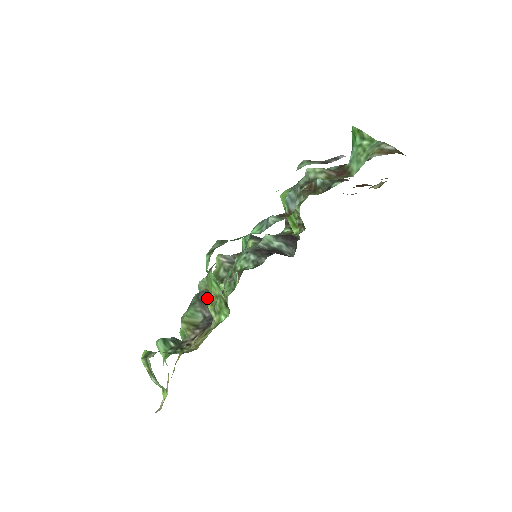
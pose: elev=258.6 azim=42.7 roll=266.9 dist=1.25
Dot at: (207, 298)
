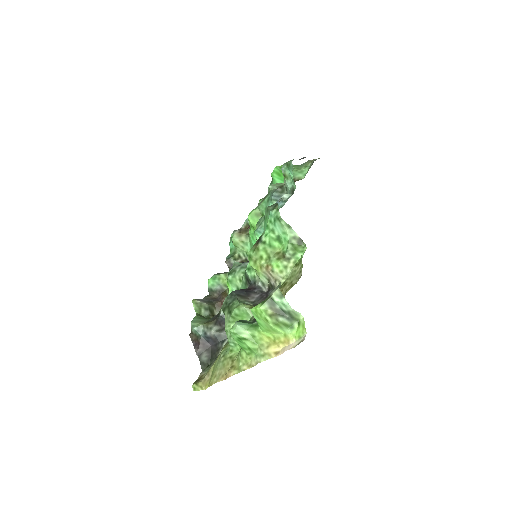
Dot at: (242, 292)
